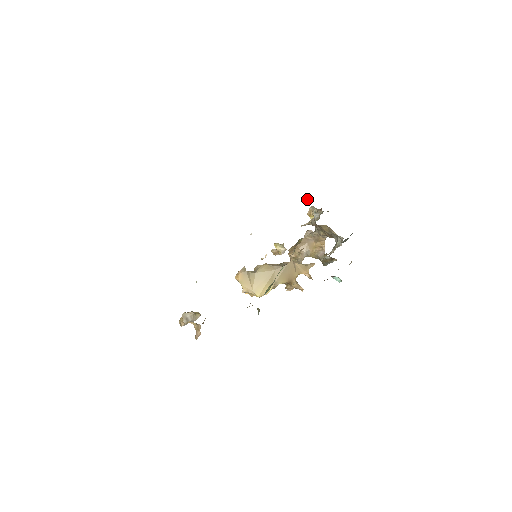
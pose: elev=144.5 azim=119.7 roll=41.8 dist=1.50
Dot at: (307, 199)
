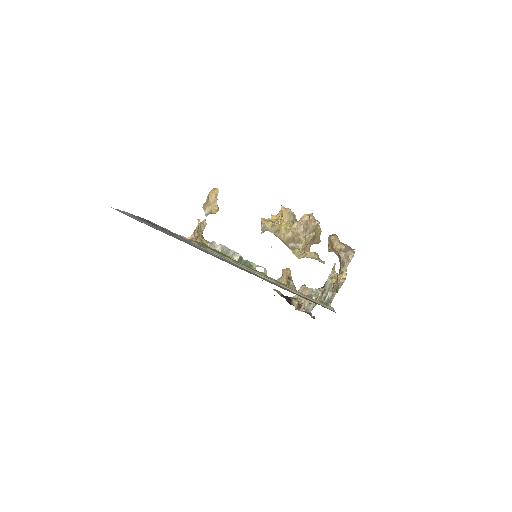
Dot at: (313, 297)
